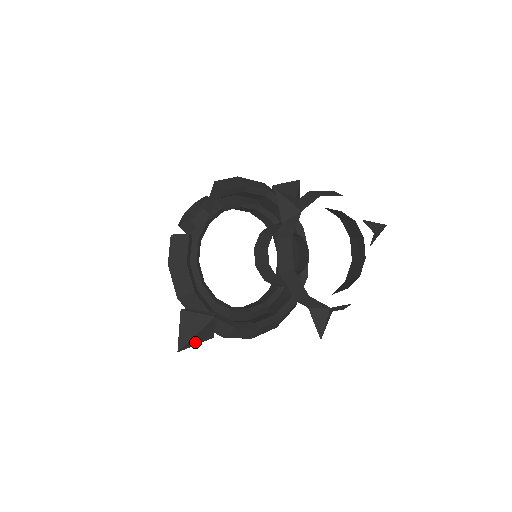
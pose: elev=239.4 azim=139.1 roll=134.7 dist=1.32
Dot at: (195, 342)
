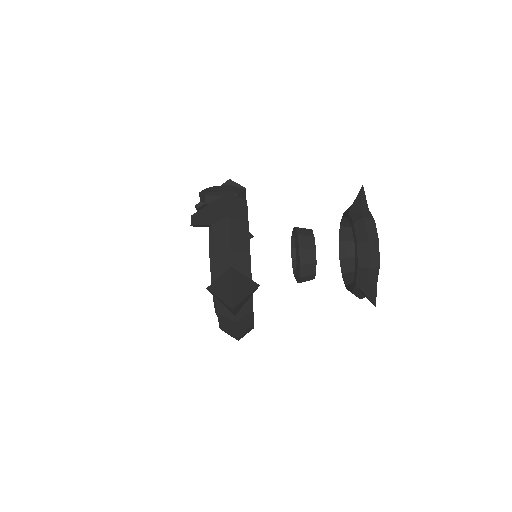
Dot at: (237, 308)
